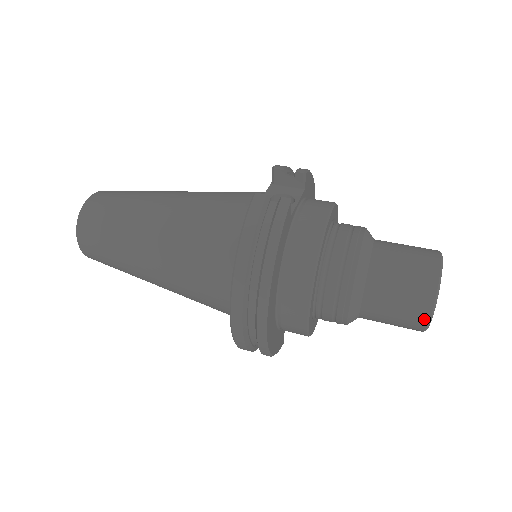
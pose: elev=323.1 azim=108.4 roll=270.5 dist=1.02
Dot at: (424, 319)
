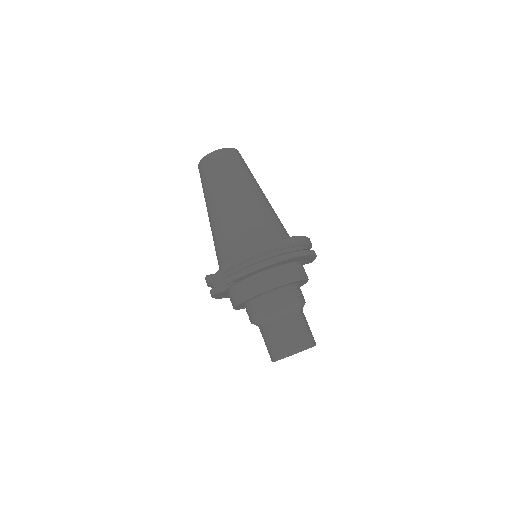
Dot at: occluded
